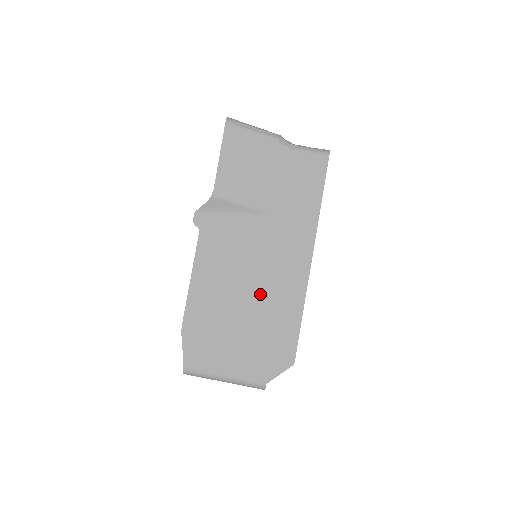
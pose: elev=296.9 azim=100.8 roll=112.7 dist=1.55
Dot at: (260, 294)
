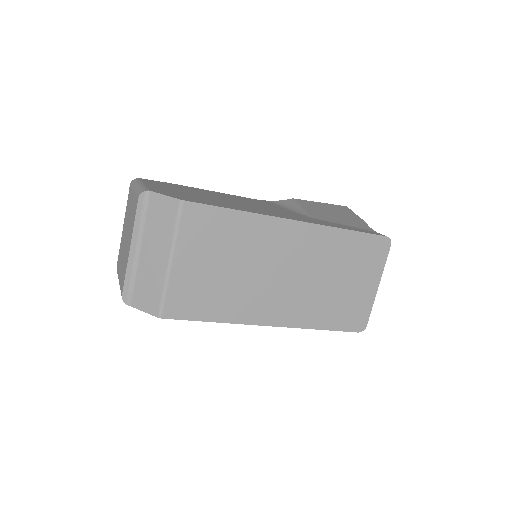
Dot at: (235, 203)
